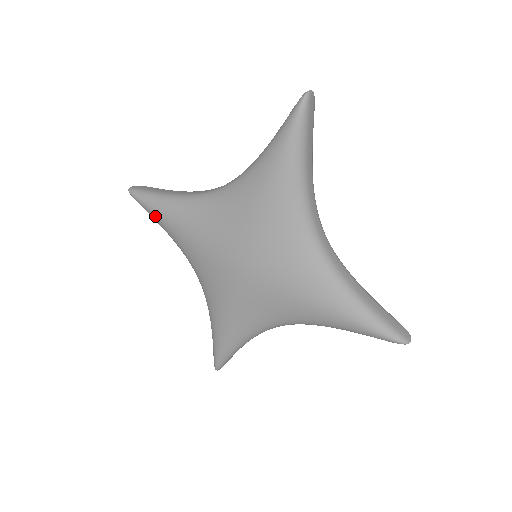
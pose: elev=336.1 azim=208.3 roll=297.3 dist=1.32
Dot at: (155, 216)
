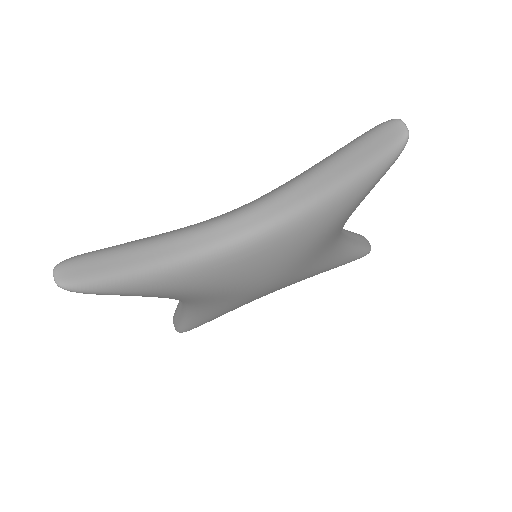
Dot at: occluded
